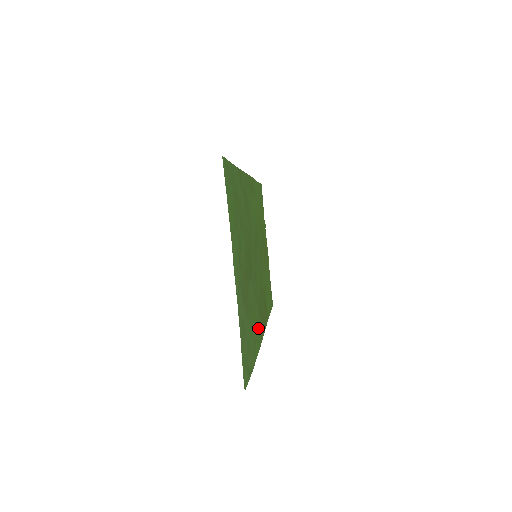
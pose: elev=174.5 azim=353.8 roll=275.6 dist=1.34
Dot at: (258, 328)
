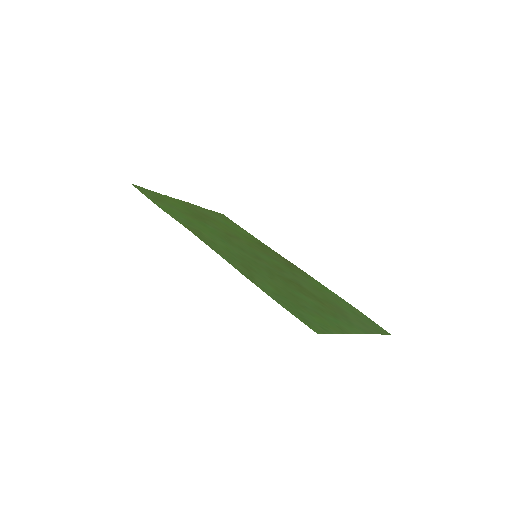
Dot at: (310, 280)
